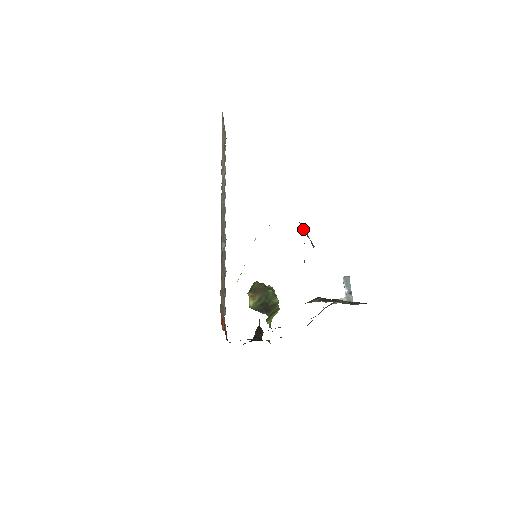
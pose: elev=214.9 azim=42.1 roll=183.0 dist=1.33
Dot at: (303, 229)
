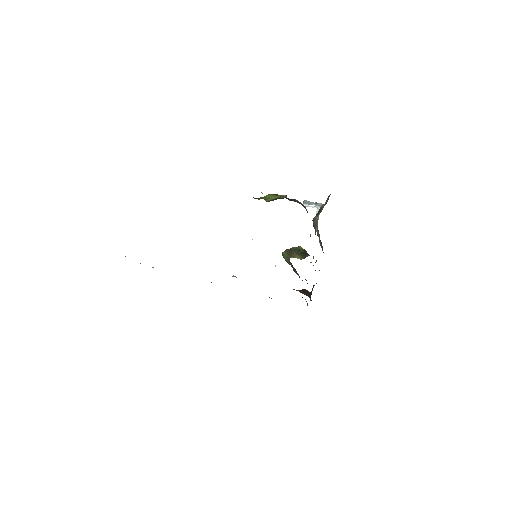
Dot at: (269, 198)
